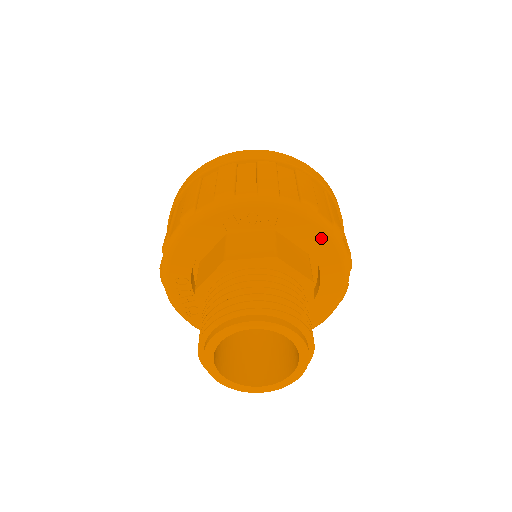
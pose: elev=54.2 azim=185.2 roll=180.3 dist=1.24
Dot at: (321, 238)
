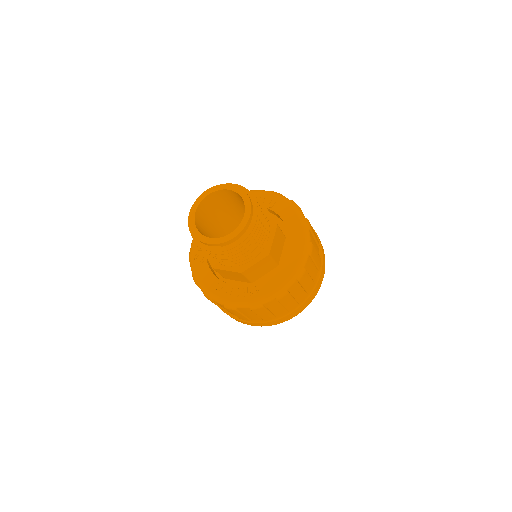
Dot at: (295, 220)
